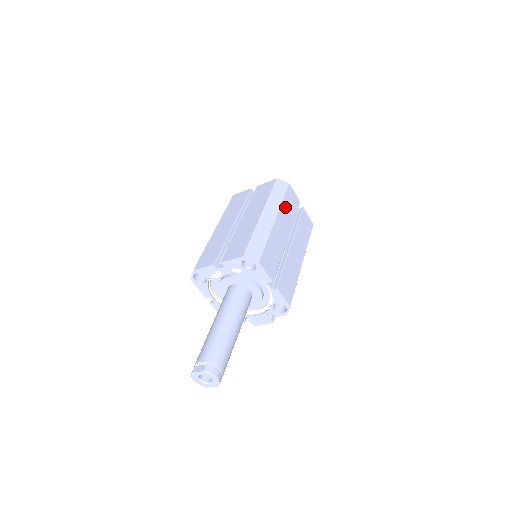
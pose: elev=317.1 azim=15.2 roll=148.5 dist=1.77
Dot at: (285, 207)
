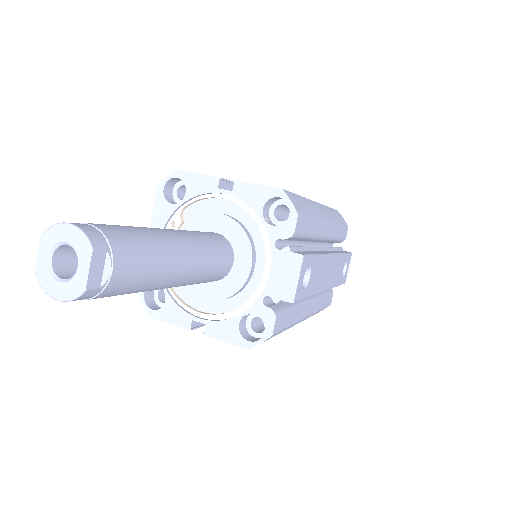
Dot at: occluded
